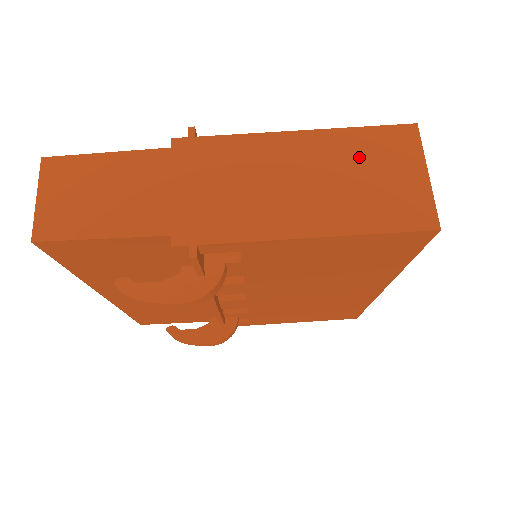
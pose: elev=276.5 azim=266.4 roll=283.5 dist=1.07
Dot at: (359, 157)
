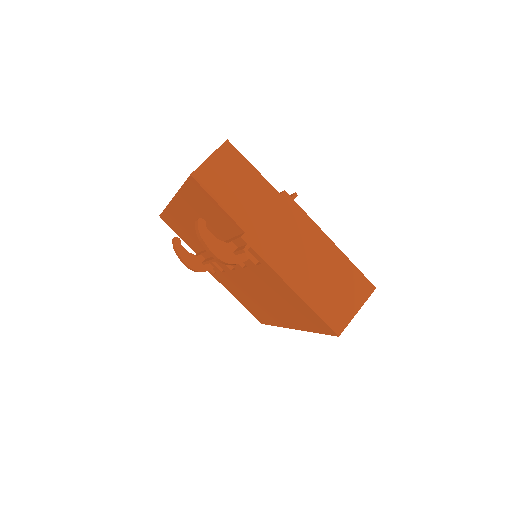
Dot at: (342, 278)
